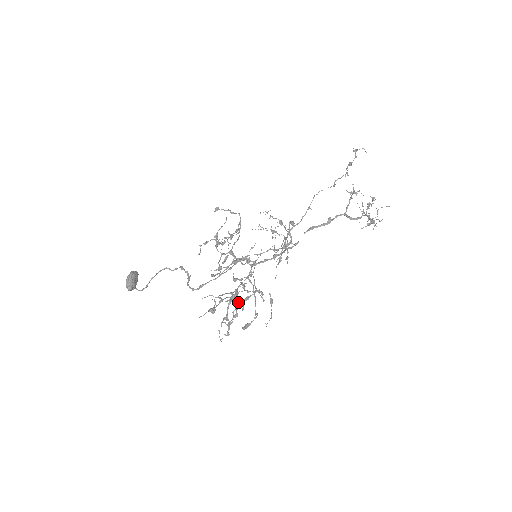
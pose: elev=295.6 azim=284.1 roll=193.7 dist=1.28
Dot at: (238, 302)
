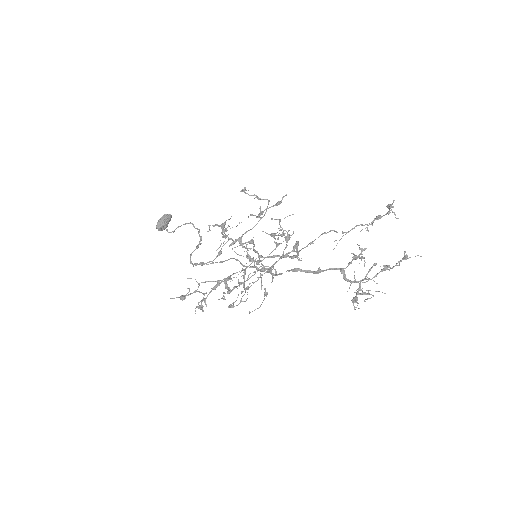
Dot at: occluded
